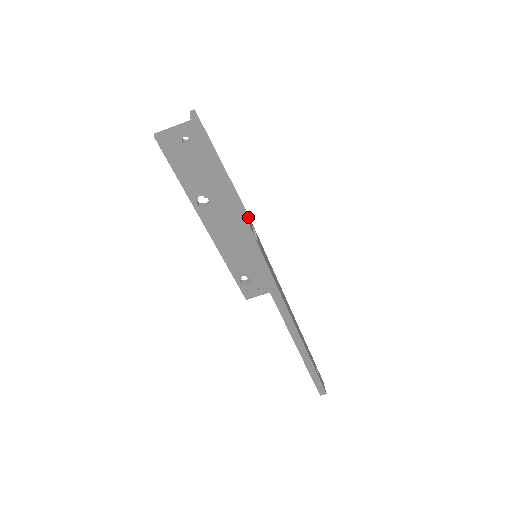
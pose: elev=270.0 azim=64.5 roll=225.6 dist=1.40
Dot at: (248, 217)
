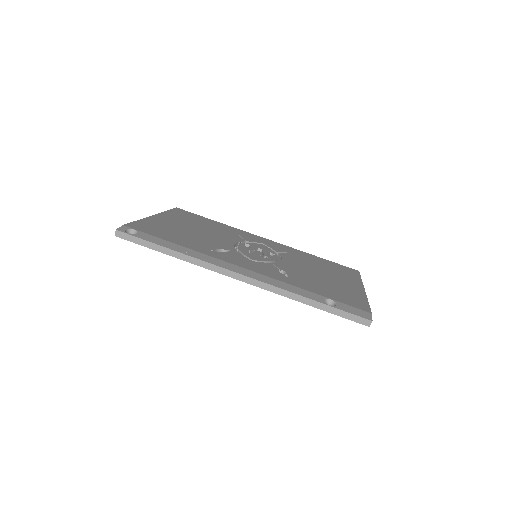
Dot at: (121, 226)
